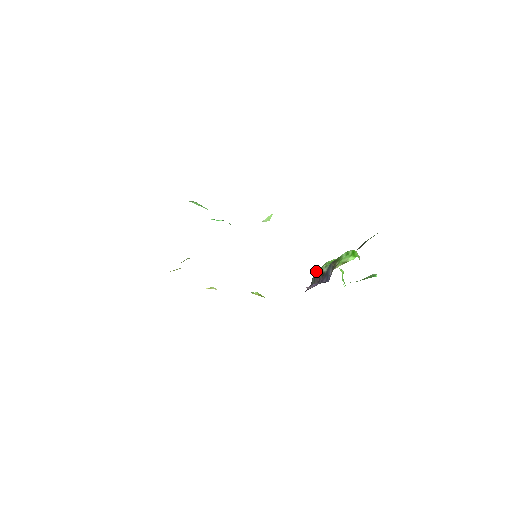
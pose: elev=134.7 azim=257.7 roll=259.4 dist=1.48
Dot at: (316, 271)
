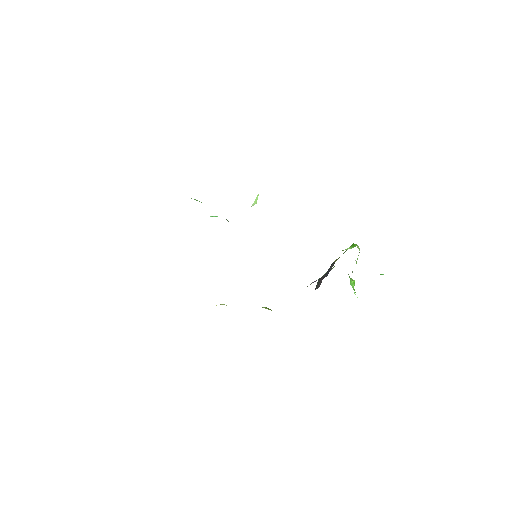
Dot at: occluded
